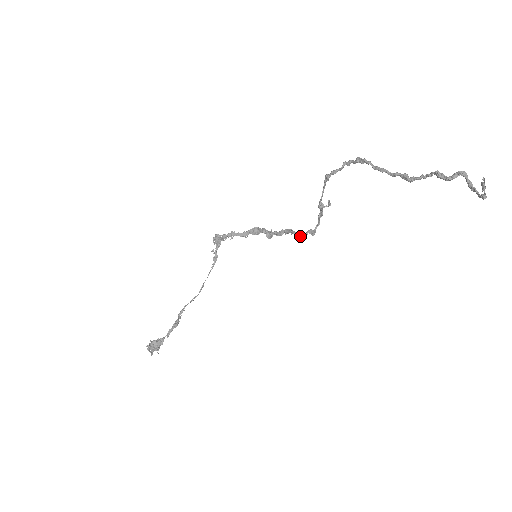
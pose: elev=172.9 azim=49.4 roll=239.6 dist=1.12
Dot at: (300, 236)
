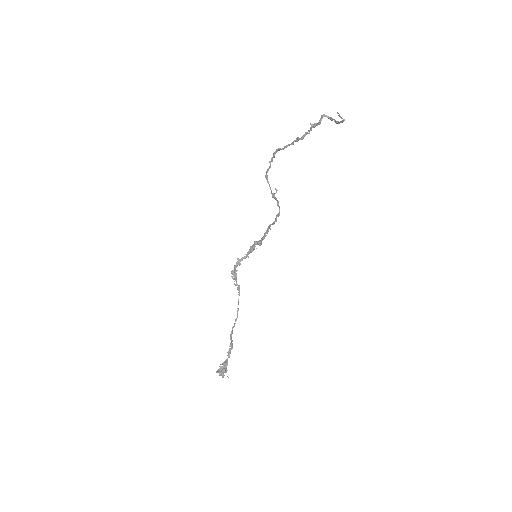
Dot at: (273, 223)
